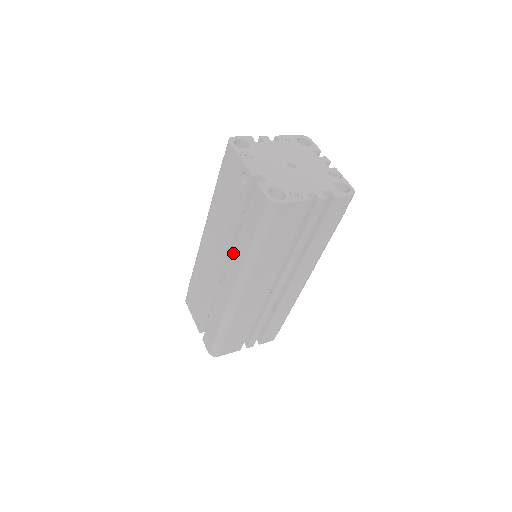
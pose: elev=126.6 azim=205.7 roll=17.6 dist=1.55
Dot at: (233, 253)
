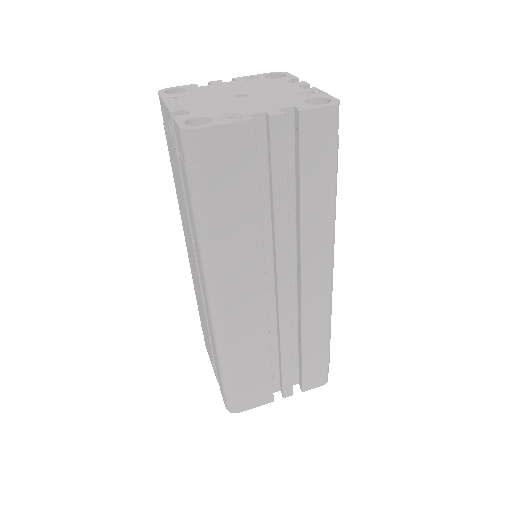
Dot at: (194, 243)
